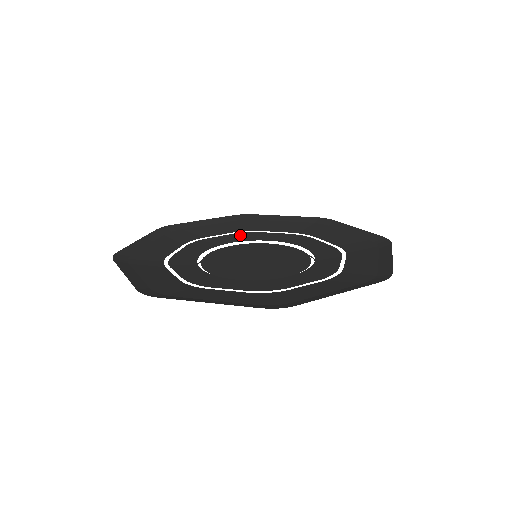
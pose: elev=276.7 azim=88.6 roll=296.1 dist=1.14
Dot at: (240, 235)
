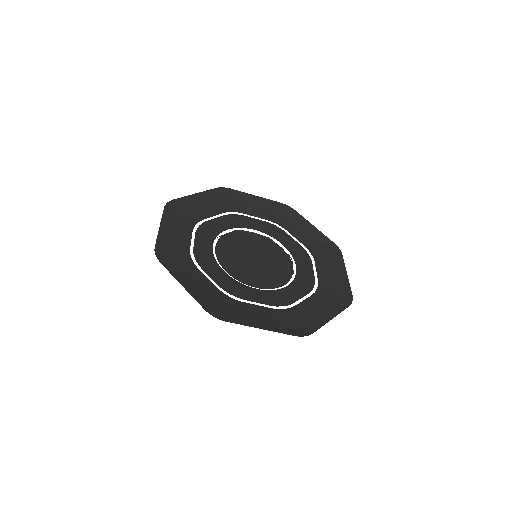
Dot at: (268, 226)
